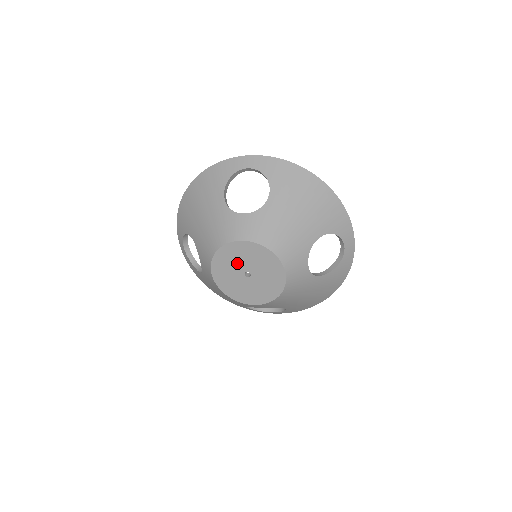
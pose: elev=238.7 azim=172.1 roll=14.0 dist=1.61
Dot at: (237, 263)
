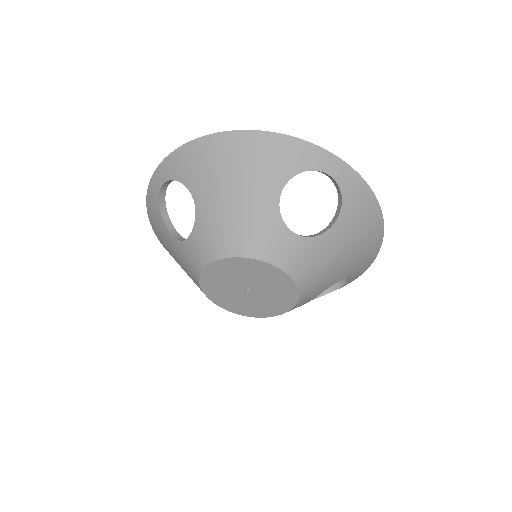
Dot at: (228, 288)
